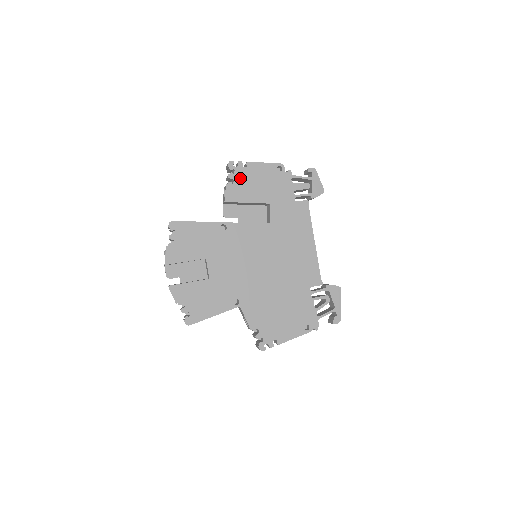
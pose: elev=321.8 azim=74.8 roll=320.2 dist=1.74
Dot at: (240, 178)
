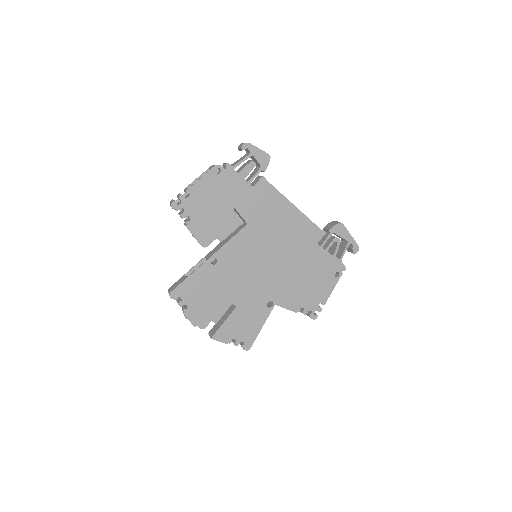
Dot at: (192, 210)
